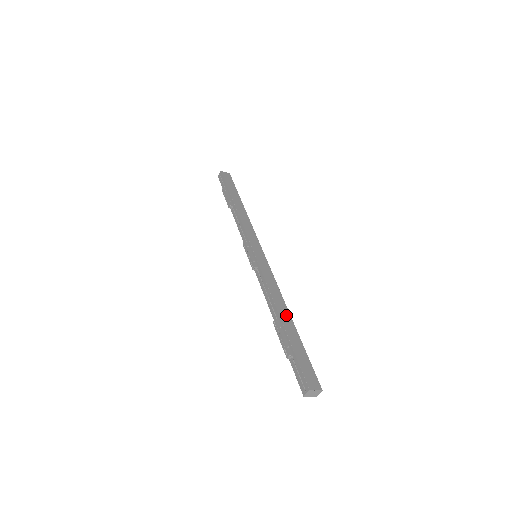
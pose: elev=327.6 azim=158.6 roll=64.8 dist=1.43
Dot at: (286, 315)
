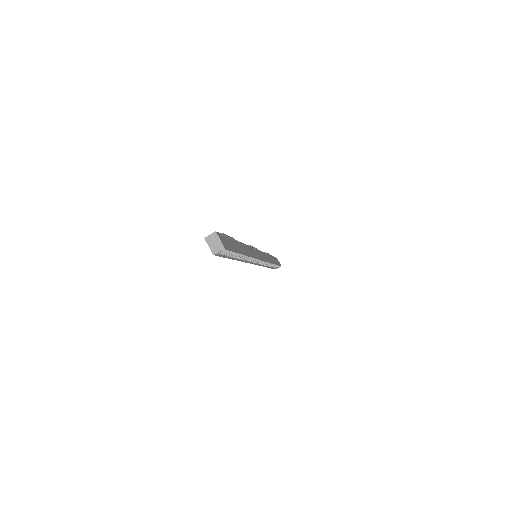
Dot at: (245, 250)
